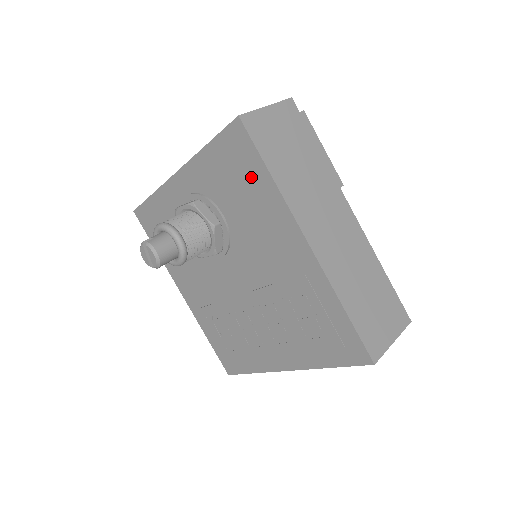
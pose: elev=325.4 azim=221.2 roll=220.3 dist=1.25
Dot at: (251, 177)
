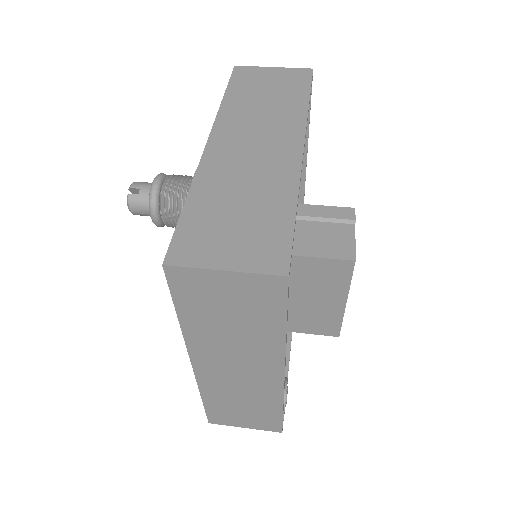
Dot at: occluded
